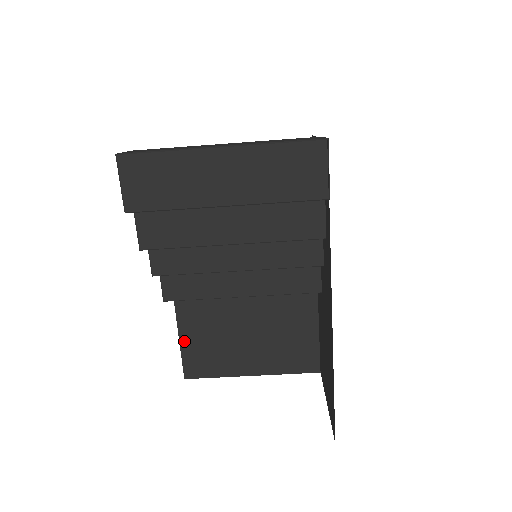
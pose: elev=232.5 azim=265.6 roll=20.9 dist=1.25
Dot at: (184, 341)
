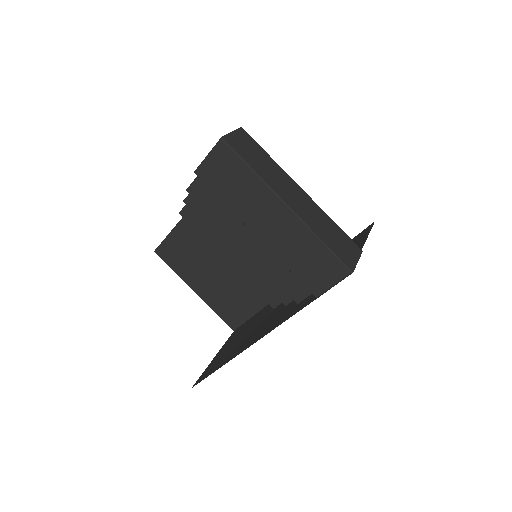
Dot at: (174, 234)
